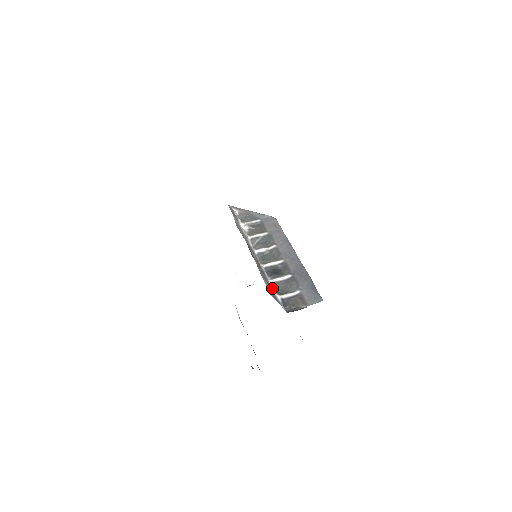
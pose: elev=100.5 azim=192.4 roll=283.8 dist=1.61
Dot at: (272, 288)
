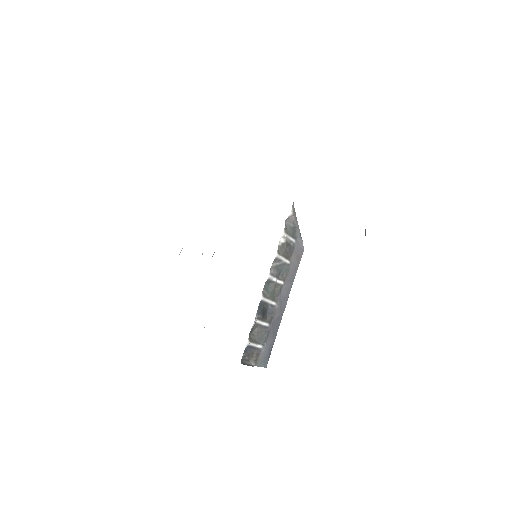
Dot at: occluded
